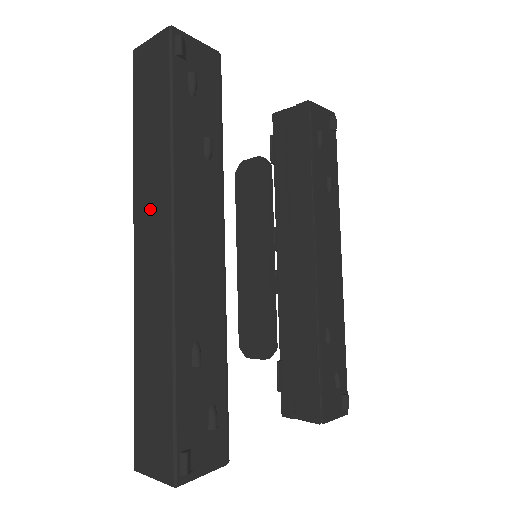
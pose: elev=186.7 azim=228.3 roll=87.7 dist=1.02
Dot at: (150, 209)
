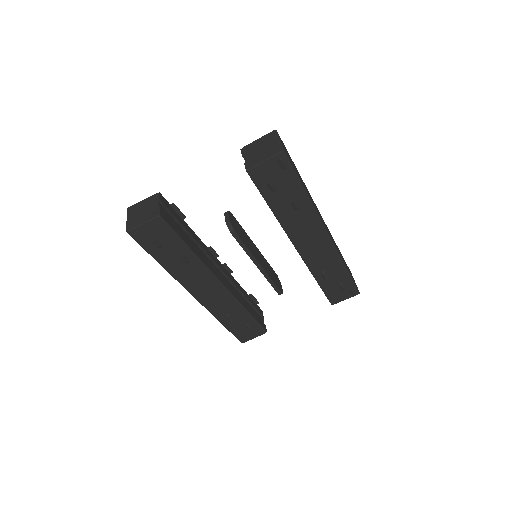
Dot at: occluded
